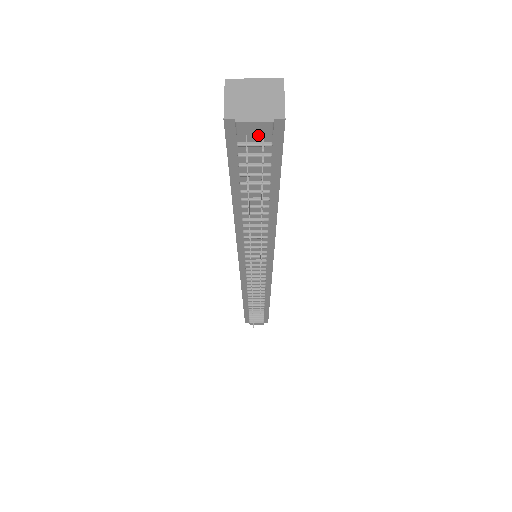
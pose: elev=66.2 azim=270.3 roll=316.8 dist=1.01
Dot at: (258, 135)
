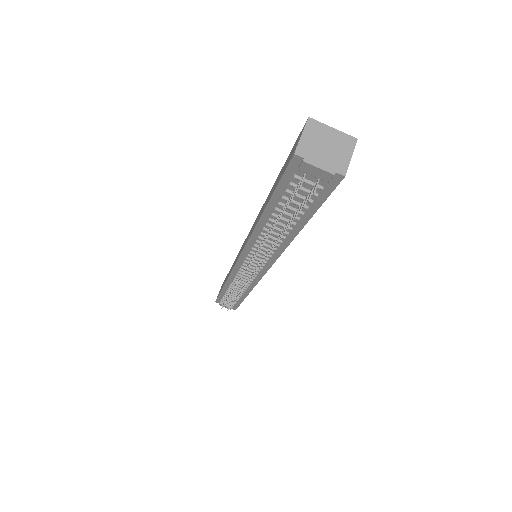
Dot at: (315, 177)
